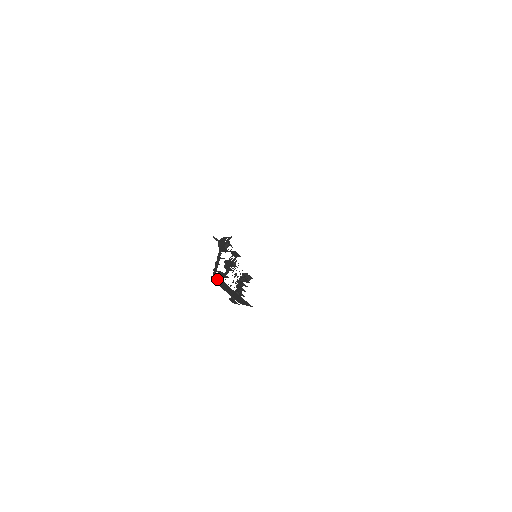
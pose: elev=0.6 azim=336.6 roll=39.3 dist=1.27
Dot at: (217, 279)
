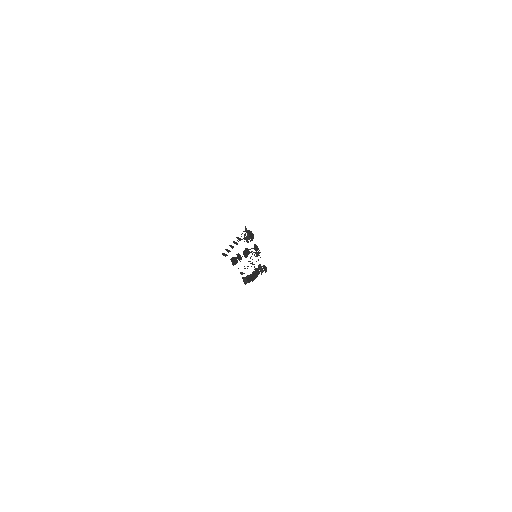
Dot at: occluded
